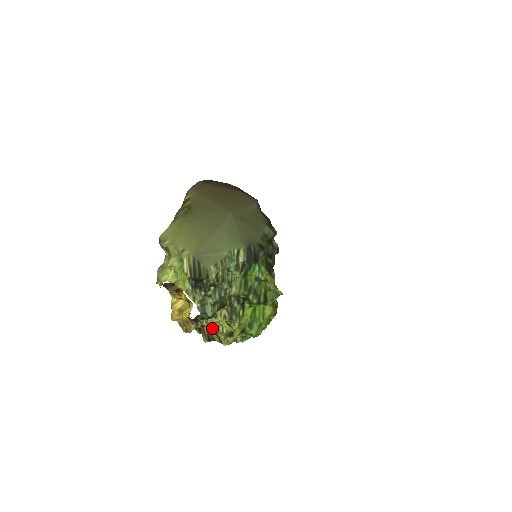
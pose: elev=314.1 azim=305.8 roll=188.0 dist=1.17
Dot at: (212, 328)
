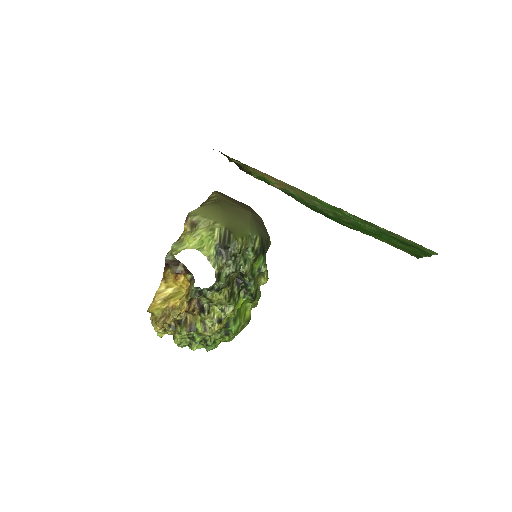
Dot at: (205, 311)
